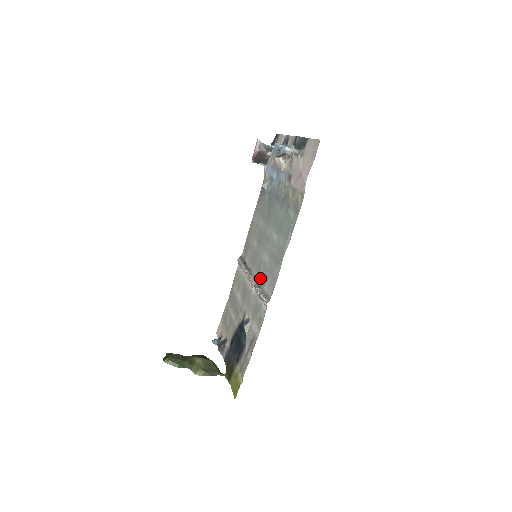
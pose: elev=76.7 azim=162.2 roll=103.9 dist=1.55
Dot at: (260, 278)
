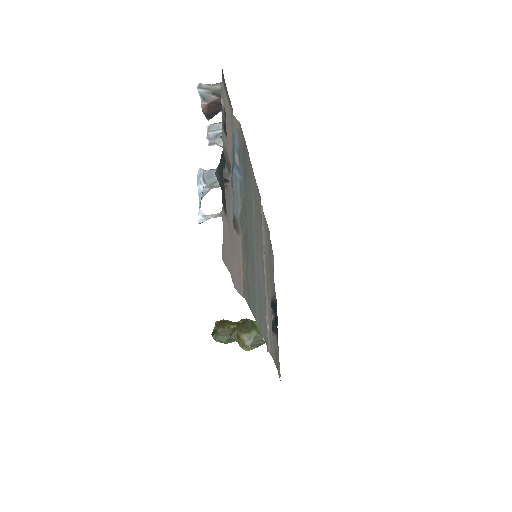
Dot at: (264, 293)
